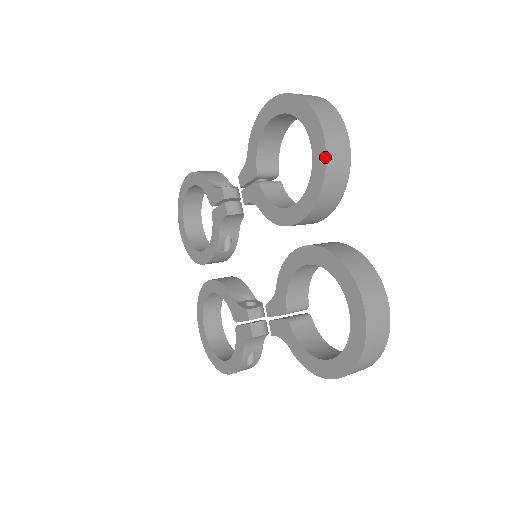
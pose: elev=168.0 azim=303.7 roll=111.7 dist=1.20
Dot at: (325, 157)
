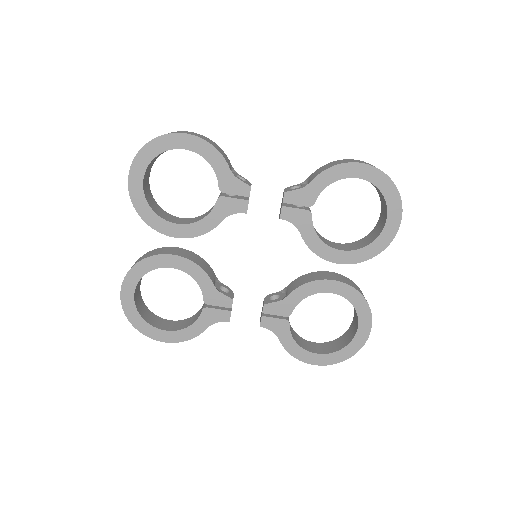
Dot at: (393, 238)
